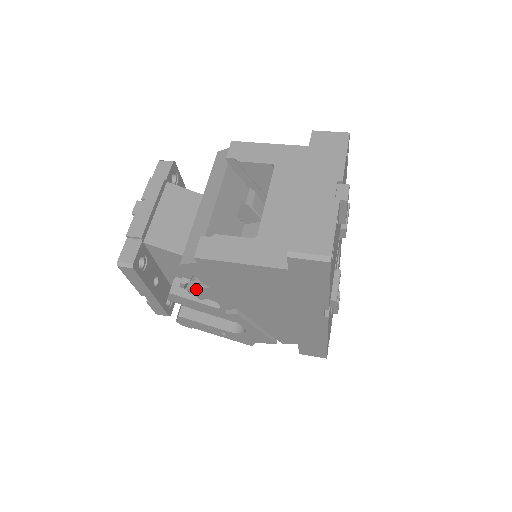
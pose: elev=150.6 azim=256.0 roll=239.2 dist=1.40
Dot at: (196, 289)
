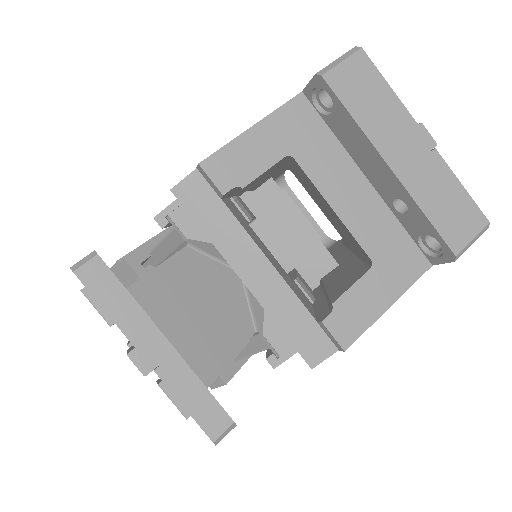
Dot at: (287, 359)
